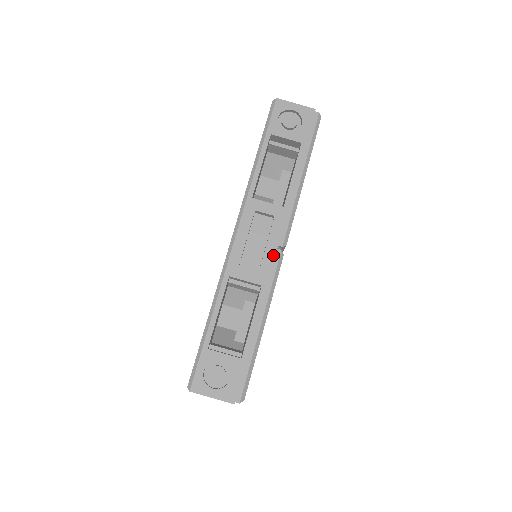
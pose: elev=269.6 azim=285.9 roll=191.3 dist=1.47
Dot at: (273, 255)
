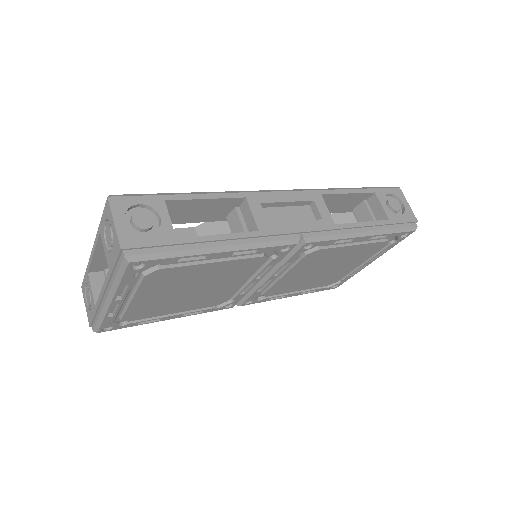
Dot at: (292, 231)
